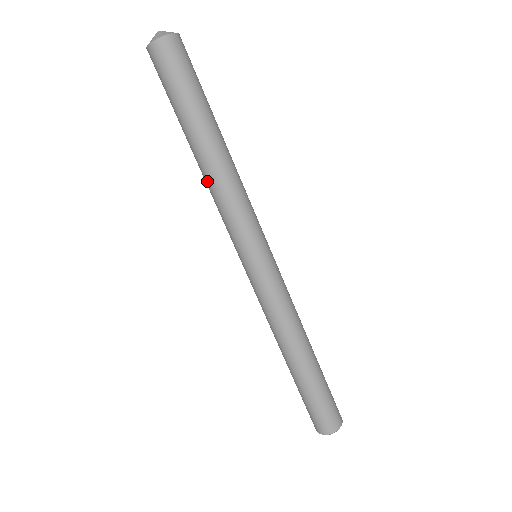
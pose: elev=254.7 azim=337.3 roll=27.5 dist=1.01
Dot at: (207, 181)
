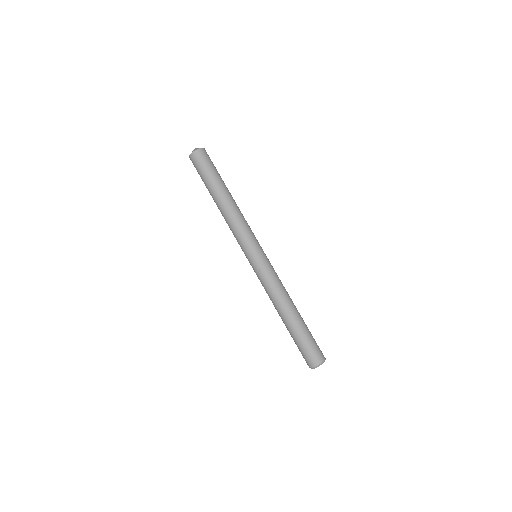
Dot at: (224, 218)
